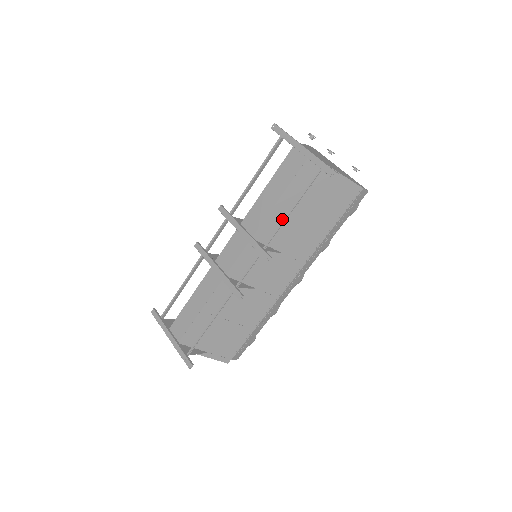
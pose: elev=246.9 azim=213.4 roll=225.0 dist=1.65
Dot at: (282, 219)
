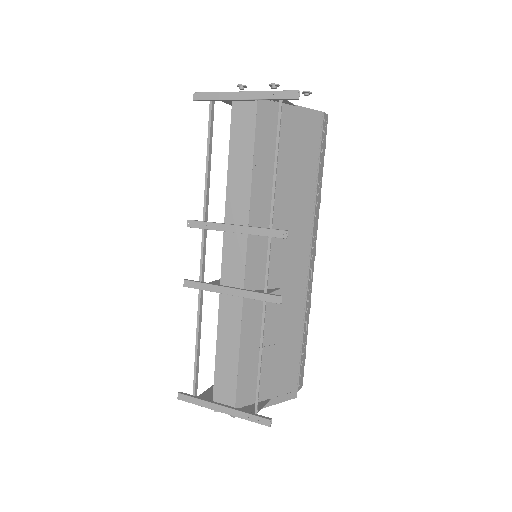
Dot at: (267, 189)
